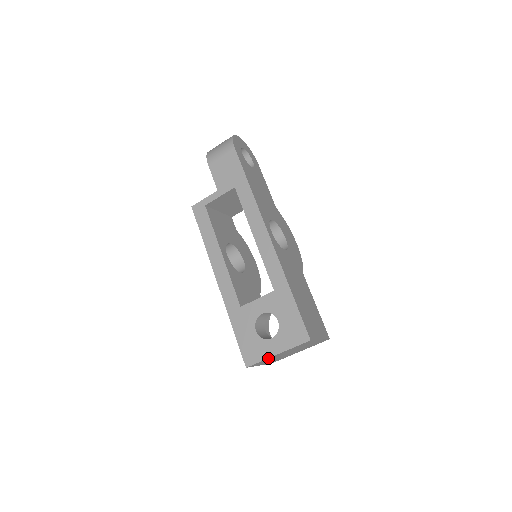
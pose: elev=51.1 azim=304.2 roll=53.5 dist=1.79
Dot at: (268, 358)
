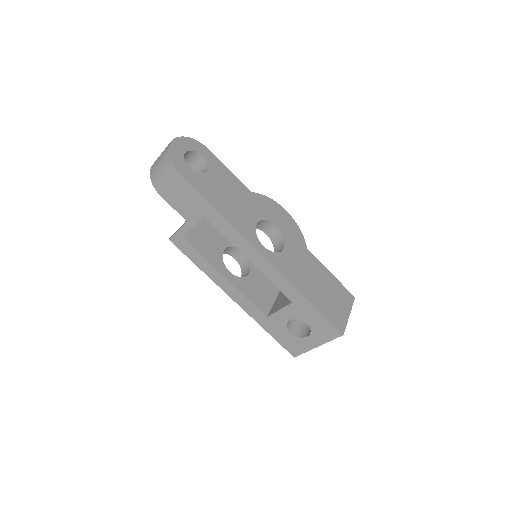
Dot at: (310, 349)
